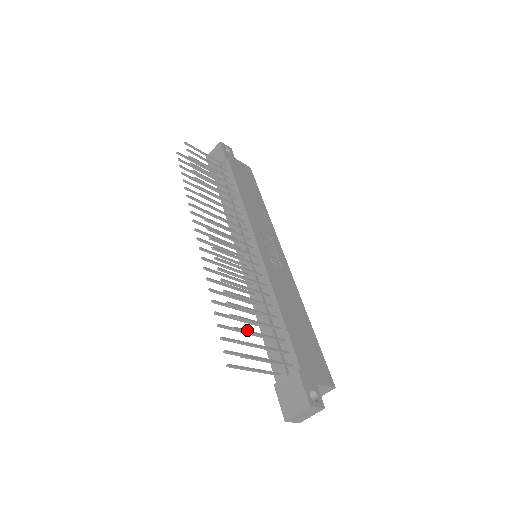
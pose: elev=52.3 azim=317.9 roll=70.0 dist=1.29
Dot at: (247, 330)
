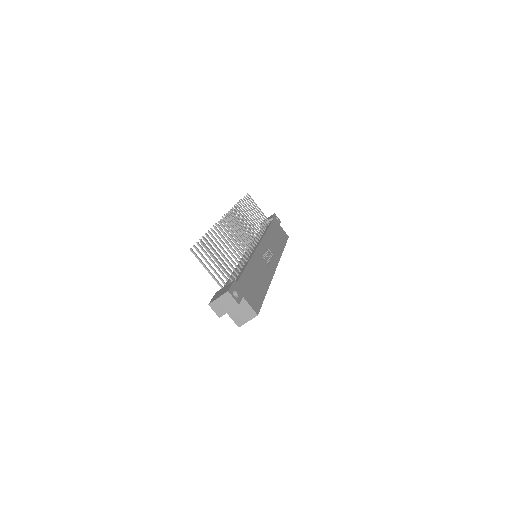
Dot at: occluded
